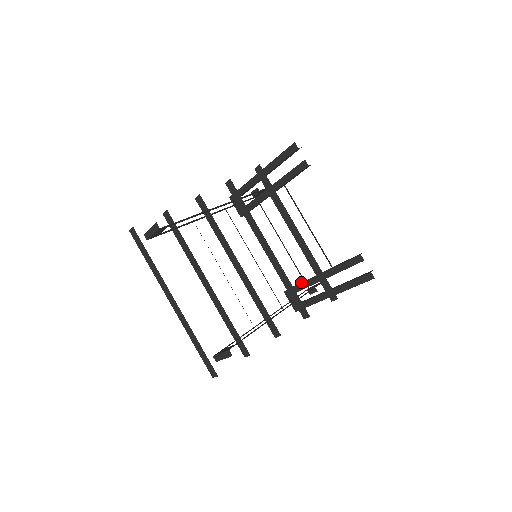
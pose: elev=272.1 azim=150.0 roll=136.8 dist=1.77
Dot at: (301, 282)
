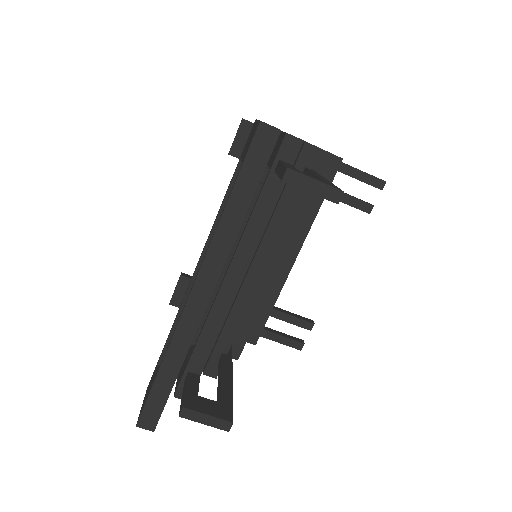
Dot at: occluded
